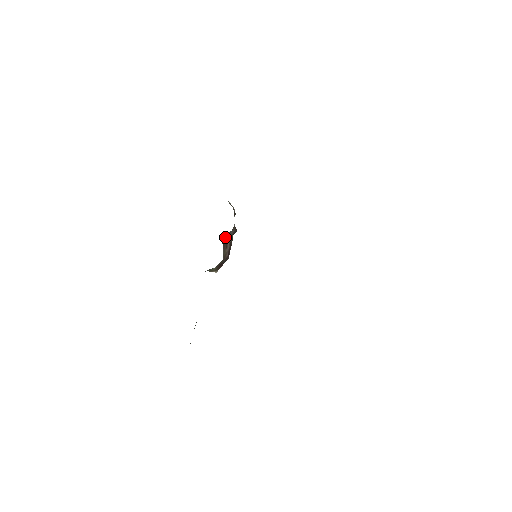
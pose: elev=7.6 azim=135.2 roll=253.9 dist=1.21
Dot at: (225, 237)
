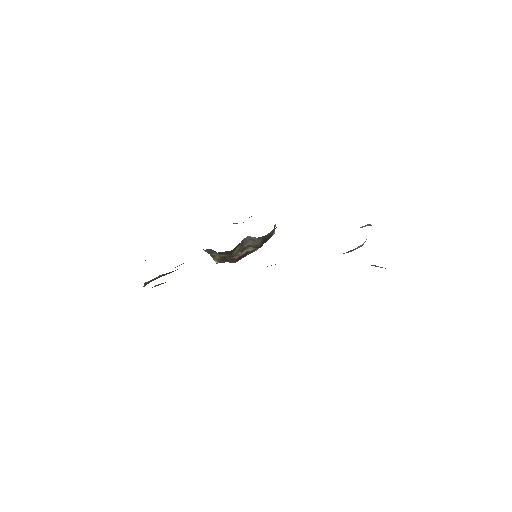
Dot at: (248, 241)
